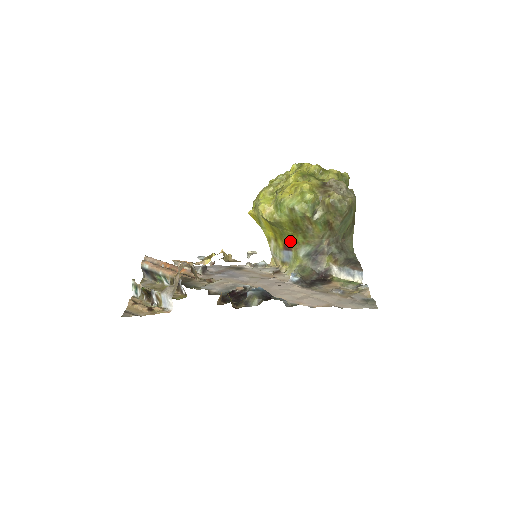
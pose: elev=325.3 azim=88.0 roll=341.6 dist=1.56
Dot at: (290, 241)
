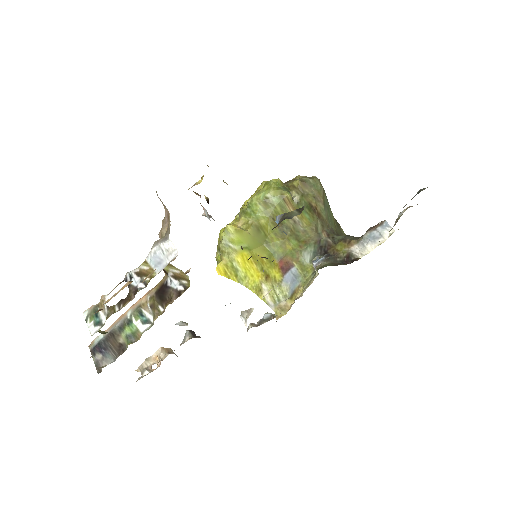
Dot at: (284, 255)
